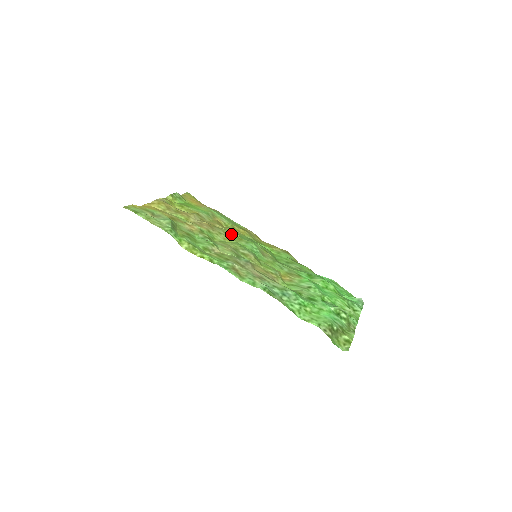
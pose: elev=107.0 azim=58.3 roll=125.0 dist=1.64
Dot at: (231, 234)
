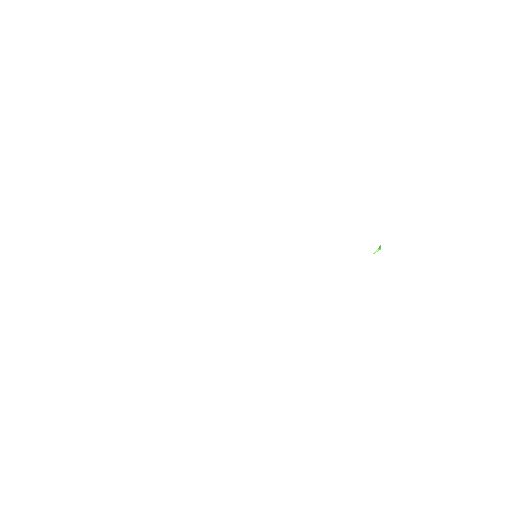
Dot at: occluded
